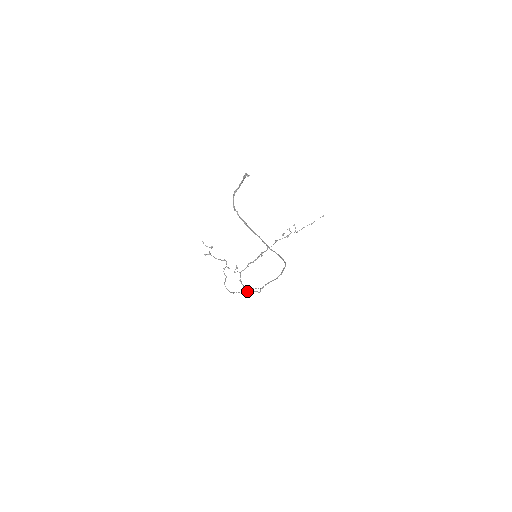
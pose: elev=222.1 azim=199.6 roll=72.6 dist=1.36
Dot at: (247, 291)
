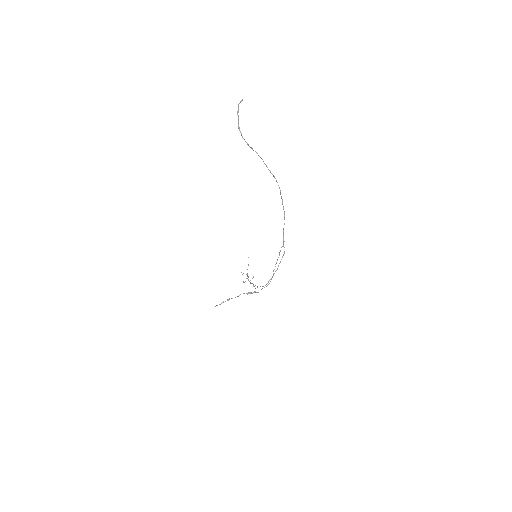
Dot at: (279, 255)
